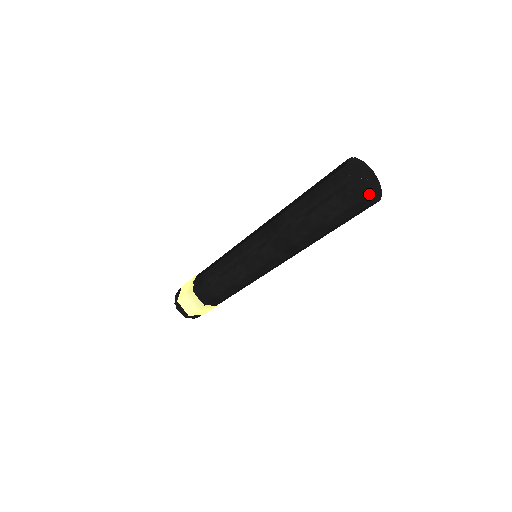
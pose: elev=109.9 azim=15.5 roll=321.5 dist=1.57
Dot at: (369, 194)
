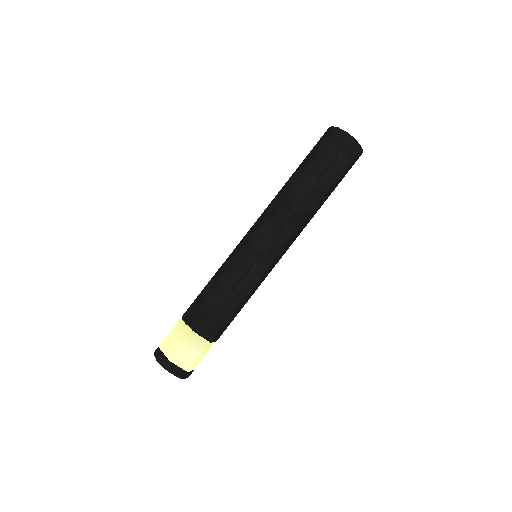
Dot at: occluded
